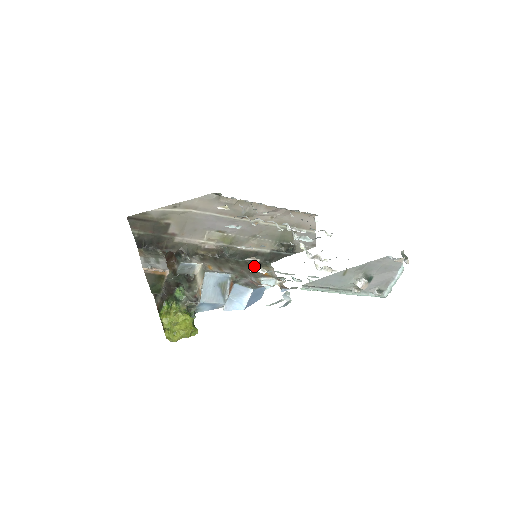
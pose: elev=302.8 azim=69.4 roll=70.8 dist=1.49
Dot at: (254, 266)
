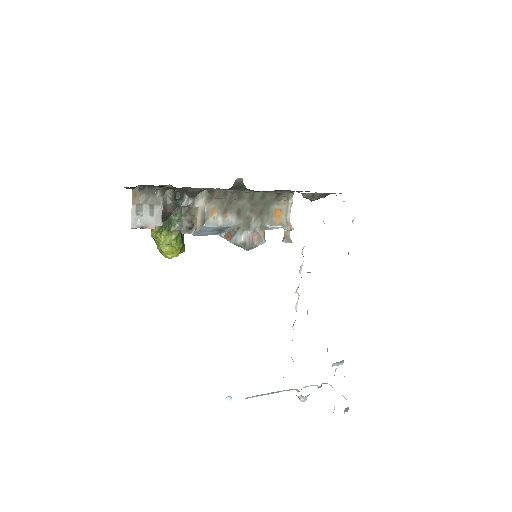
Dot at: (270, 201)
